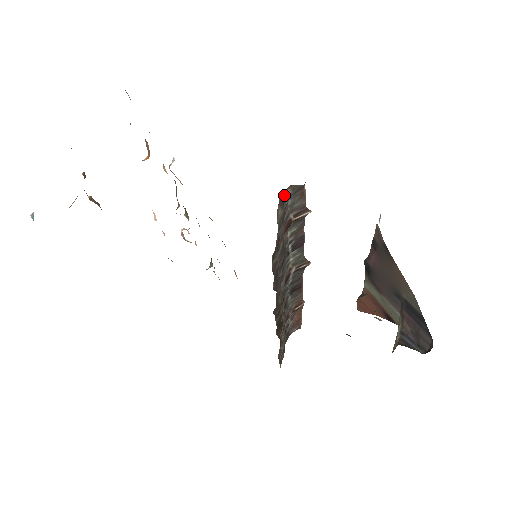
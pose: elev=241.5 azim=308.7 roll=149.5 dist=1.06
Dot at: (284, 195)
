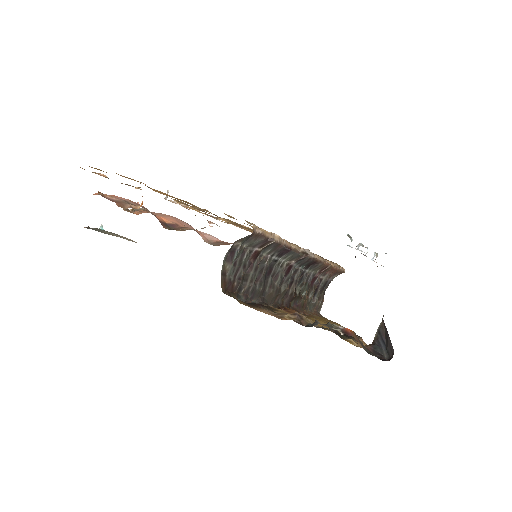
Dot at: (232, 249)
